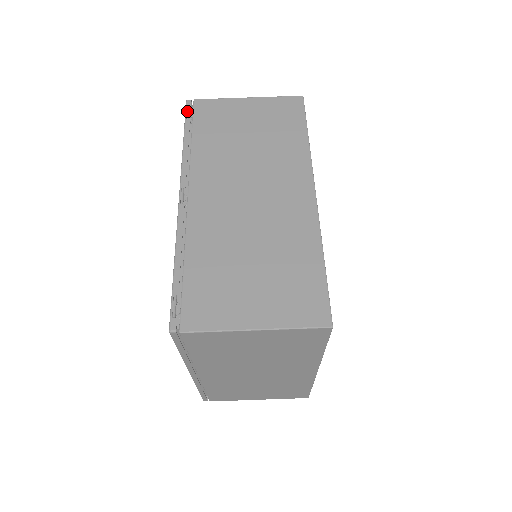
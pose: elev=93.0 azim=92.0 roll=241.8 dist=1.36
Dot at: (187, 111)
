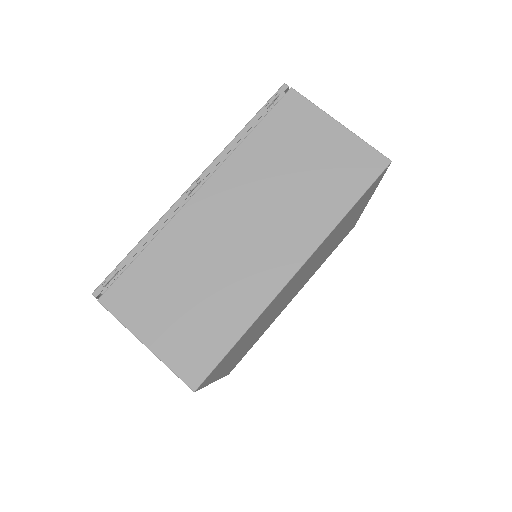
Dot at: (273, 97)
